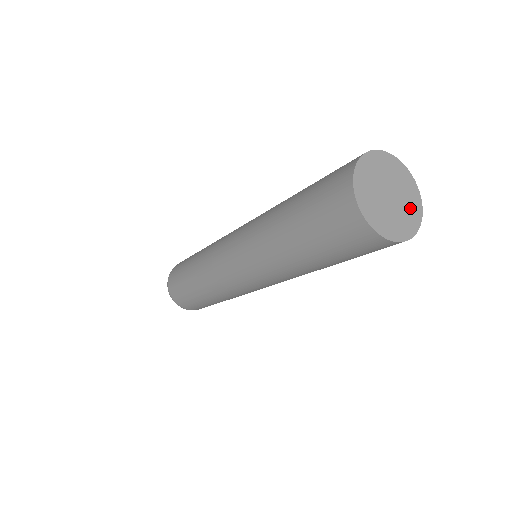
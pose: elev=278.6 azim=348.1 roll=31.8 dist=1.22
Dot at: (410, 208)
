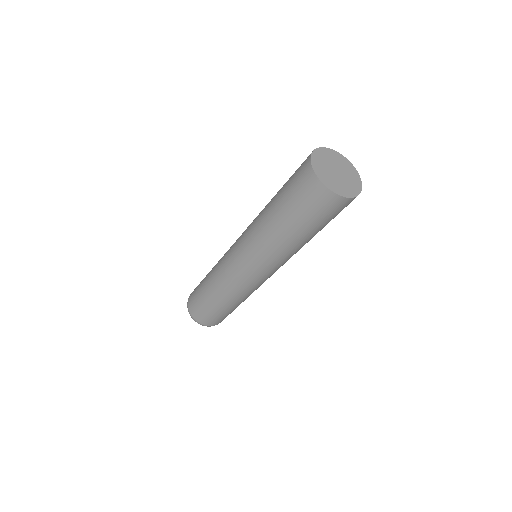
Dot at: (349, 187)
